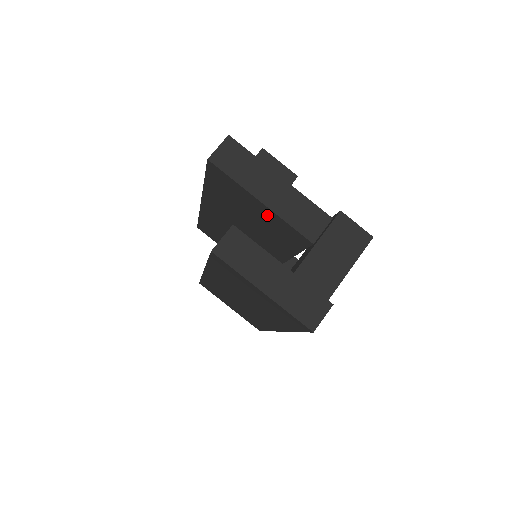
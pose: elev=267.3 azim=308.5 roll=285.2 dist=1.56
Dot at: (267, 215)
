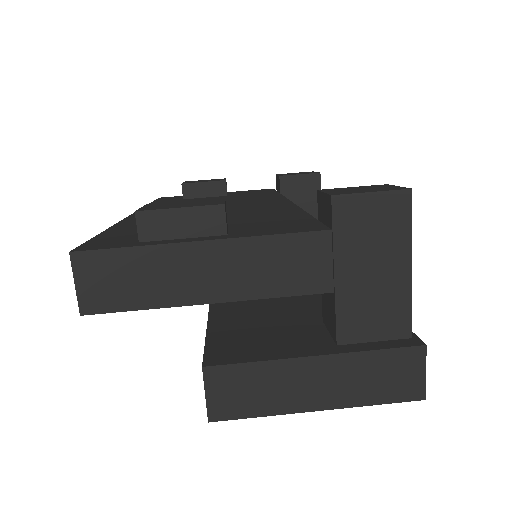
Dot at: occluded
